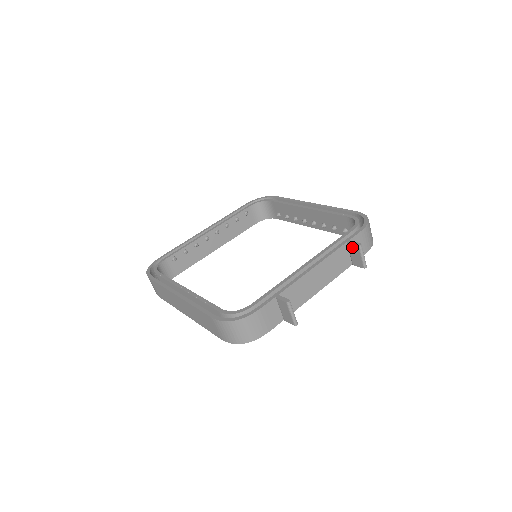
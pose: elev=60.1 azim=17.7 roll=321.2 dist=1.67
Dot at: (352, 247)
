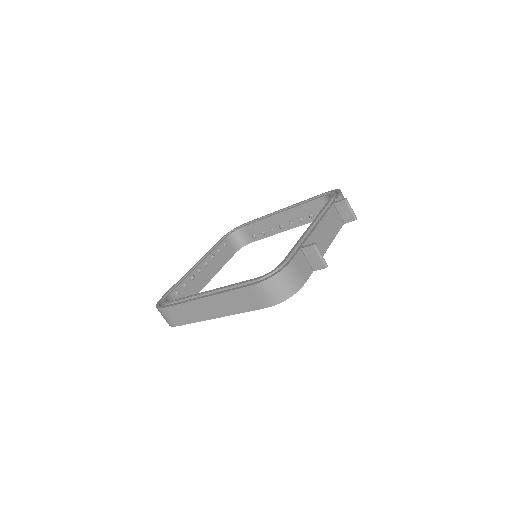
Dot at: (339, 205)
